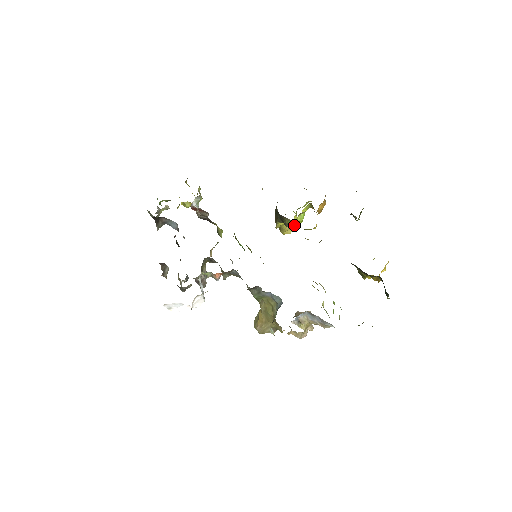
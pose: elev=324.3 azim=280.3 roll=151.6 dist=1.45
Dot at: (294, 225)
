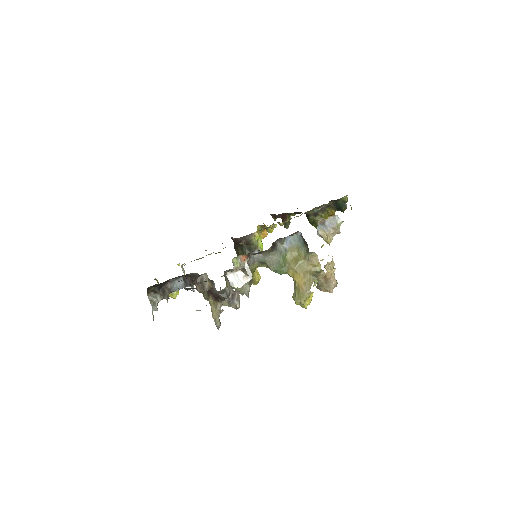
Dot at: (260, 248)
